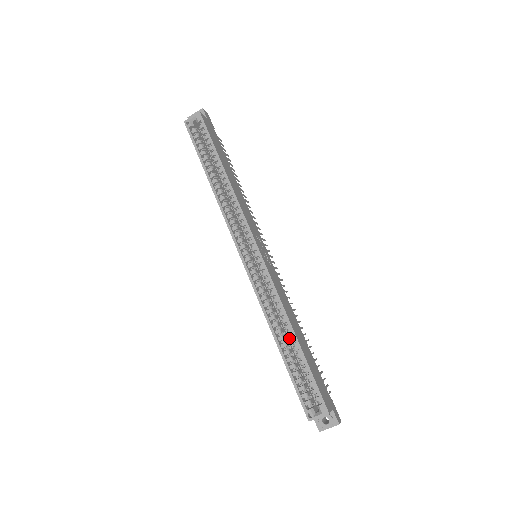
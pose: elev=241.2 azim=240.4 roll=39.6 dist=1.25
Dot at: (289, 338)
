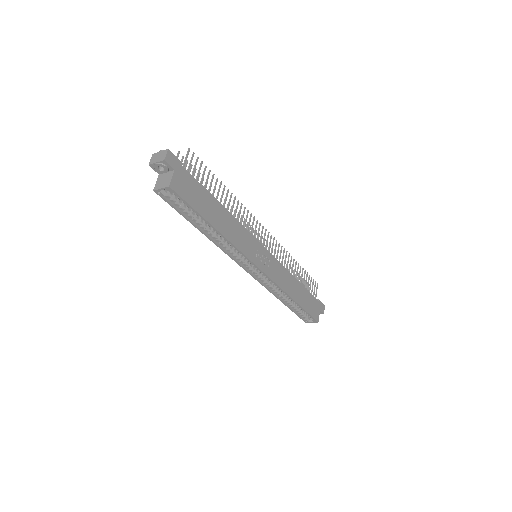
Dot at: occluded
